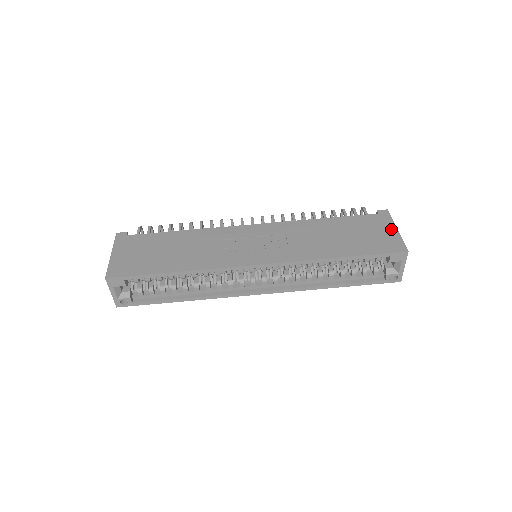
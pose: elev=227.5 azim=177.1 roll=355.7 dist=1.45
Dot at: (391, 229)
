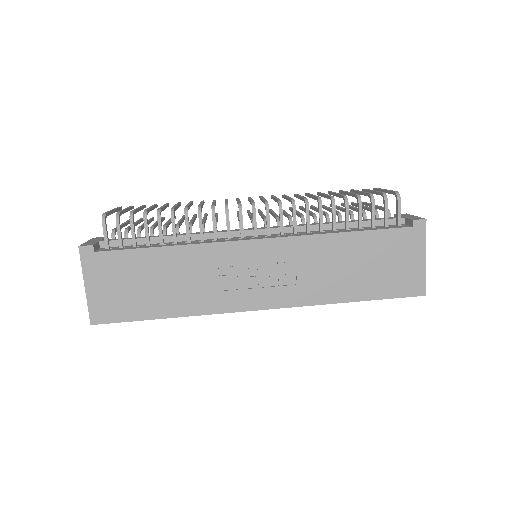
Dot at: (419, 258)
